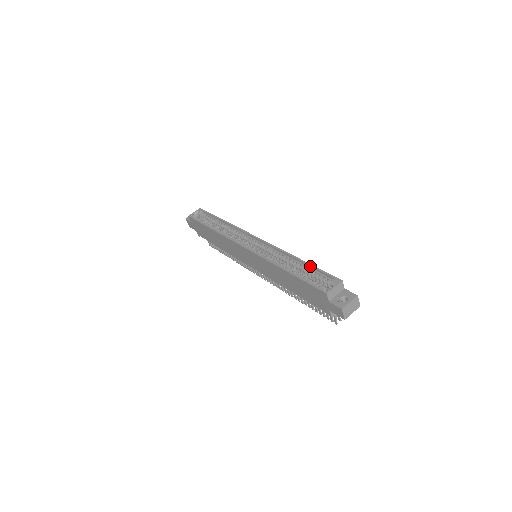
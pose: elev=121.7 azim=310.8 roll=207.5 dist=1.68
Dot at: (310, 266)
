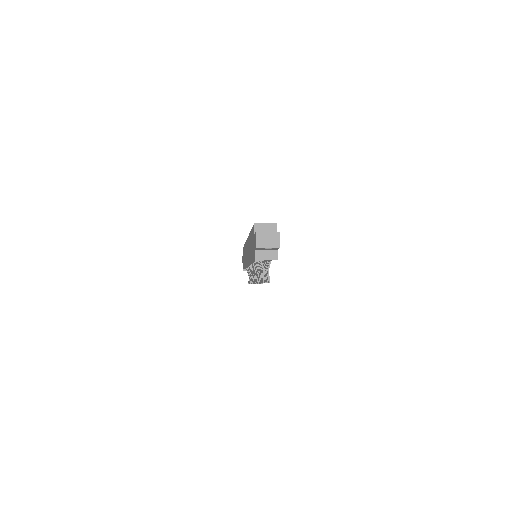
Dot at: occluded
